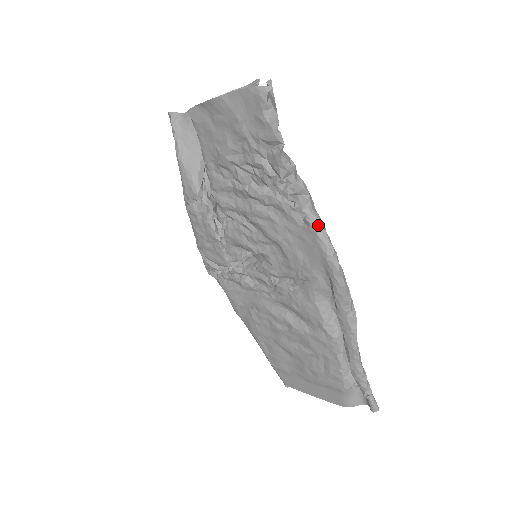
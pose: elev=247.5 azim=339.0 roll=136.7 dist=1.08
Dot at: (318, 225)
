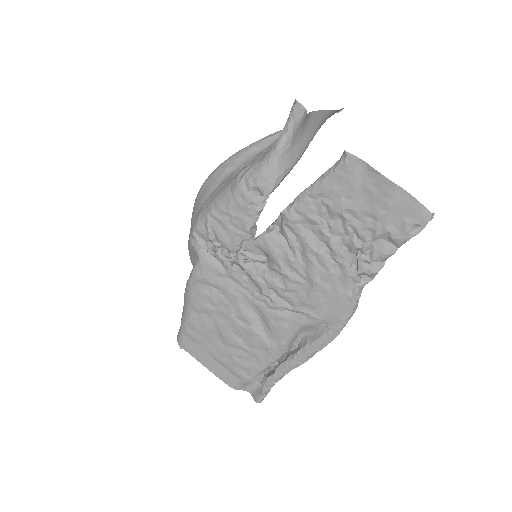
Dot at: occluded
